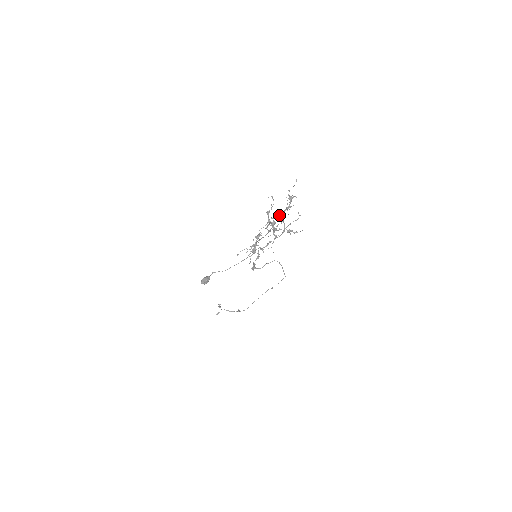
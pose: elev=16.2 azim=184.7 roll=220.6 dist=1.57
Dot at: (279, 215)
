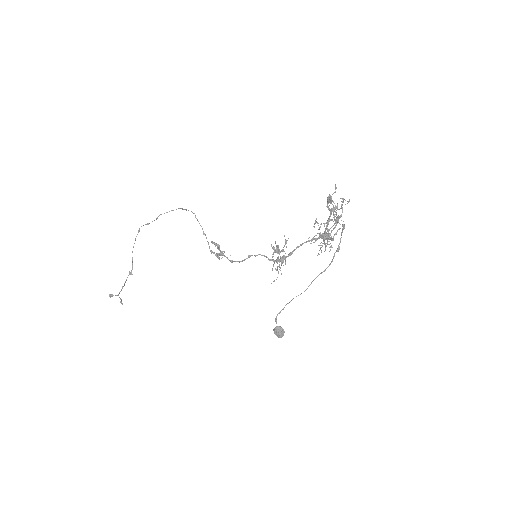
Dot at: (328, 224)
